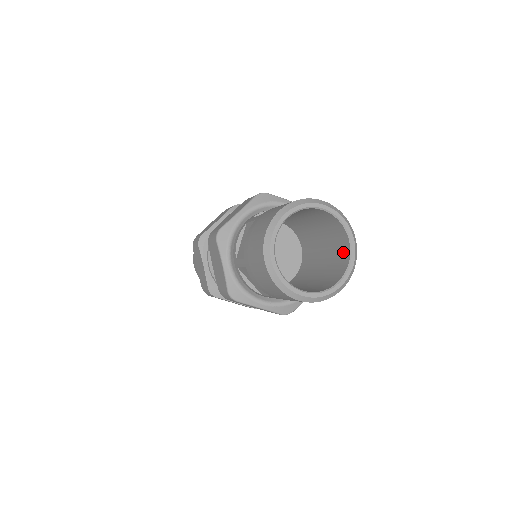
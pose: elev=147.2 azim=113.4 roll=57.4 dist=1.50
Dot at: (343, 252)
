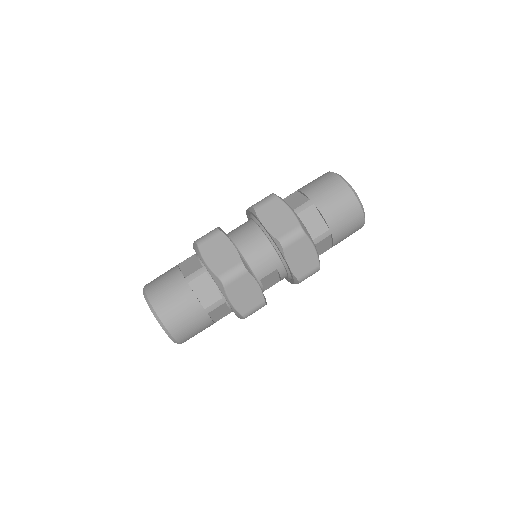
Dot at: occluded
